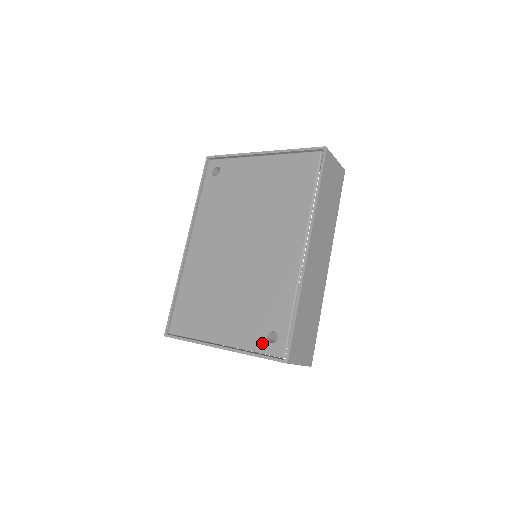
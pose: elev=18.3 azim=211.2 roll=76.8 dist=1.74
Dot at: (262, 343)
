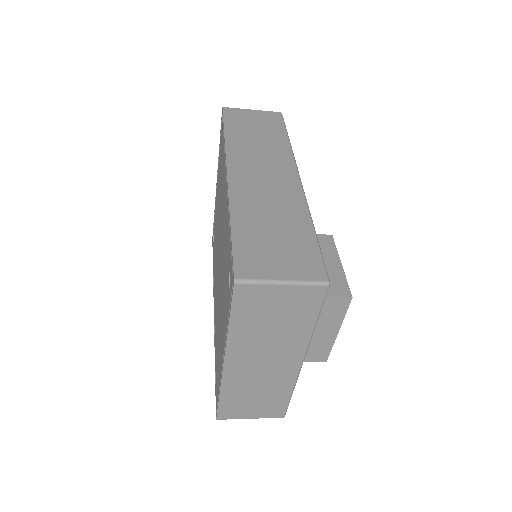
Dot at: (228, 300)
